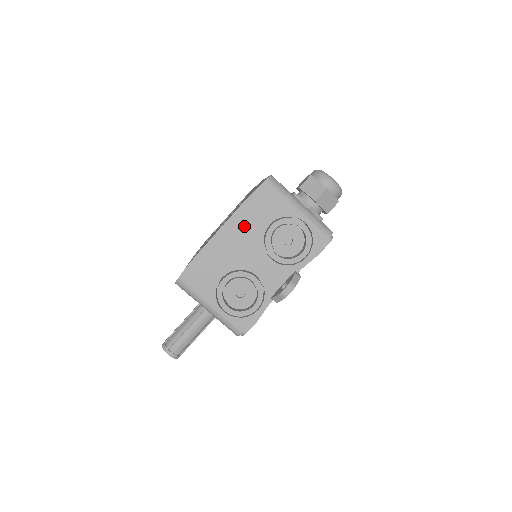
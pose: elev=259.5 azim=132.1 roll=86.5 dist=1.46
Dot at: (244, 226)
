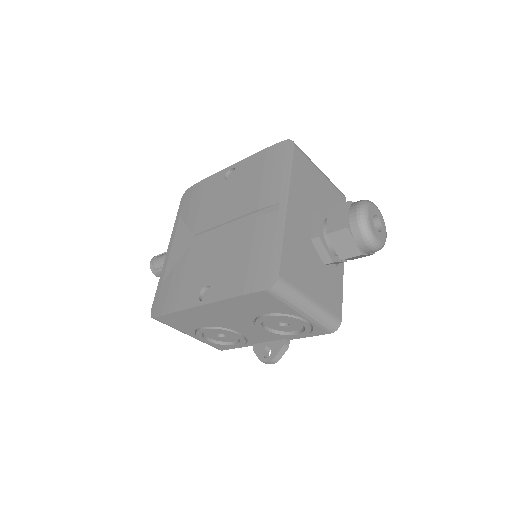
Dot at: (232, 309)
